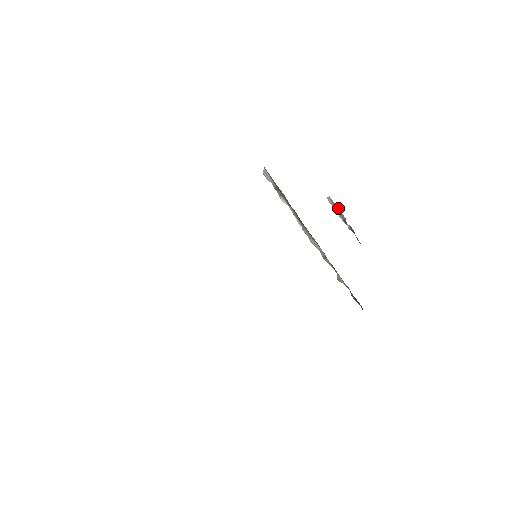
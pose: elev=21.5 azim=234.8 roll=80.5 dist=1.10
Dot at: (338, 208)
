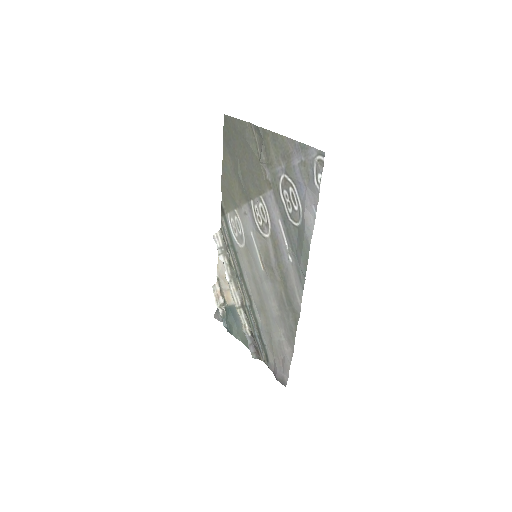
Dot at: (219, 294)
